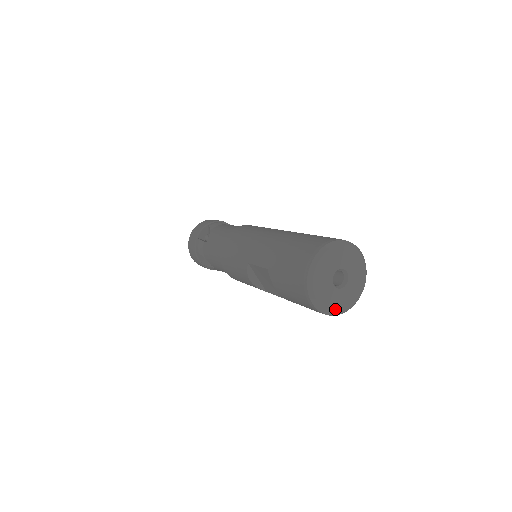
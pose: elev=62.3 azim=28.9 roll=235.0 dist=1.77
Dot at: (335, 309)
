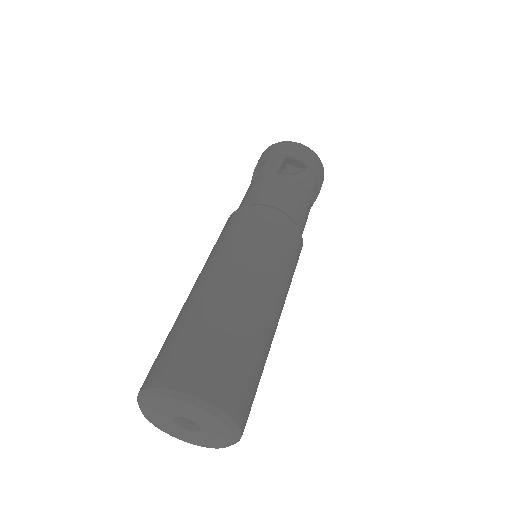
Dot at: (187, 440)
